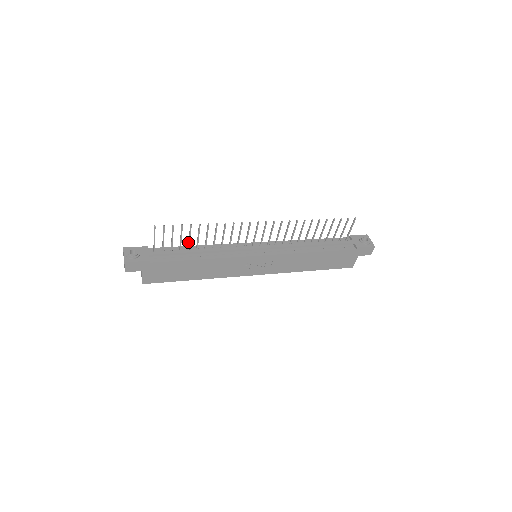
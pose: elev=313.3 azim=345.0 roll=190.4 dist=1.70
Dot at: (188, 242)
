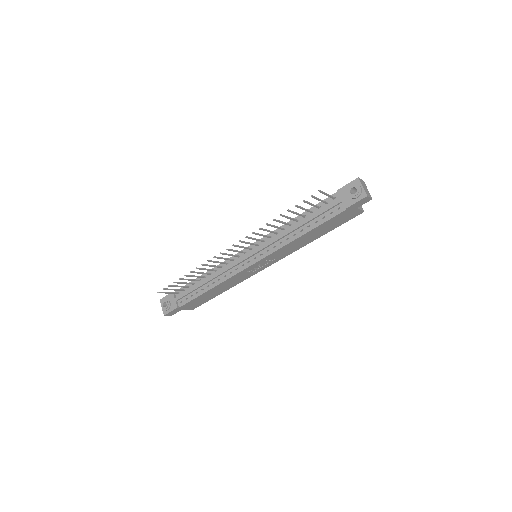
Dot at: (193, 280)
